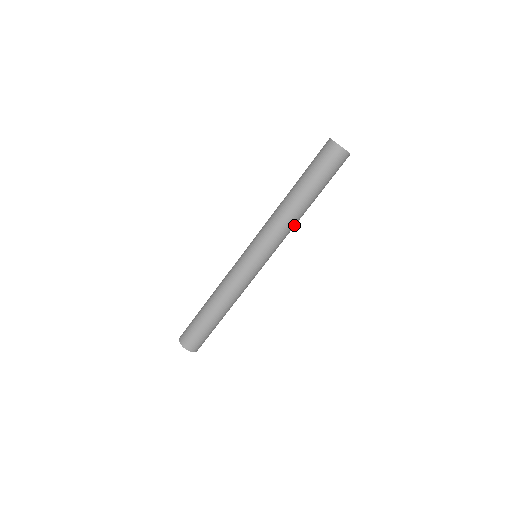
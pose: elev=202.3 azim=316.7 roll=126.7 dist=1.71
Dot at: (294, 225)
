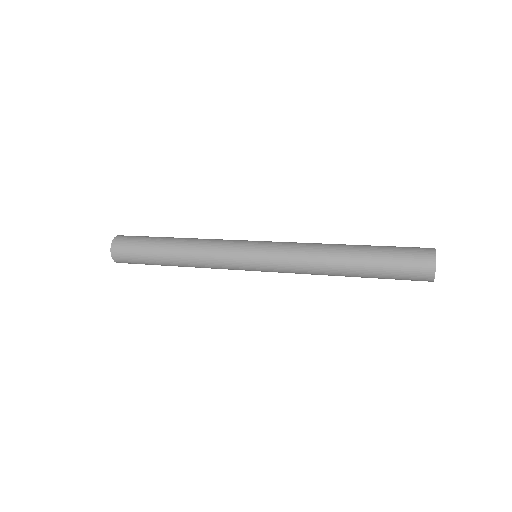
Dot at: occluded
